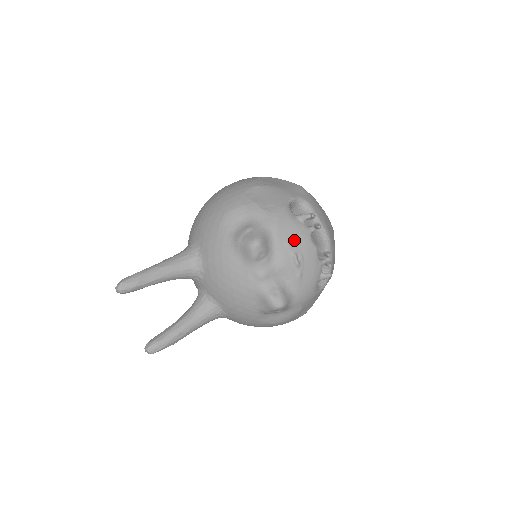
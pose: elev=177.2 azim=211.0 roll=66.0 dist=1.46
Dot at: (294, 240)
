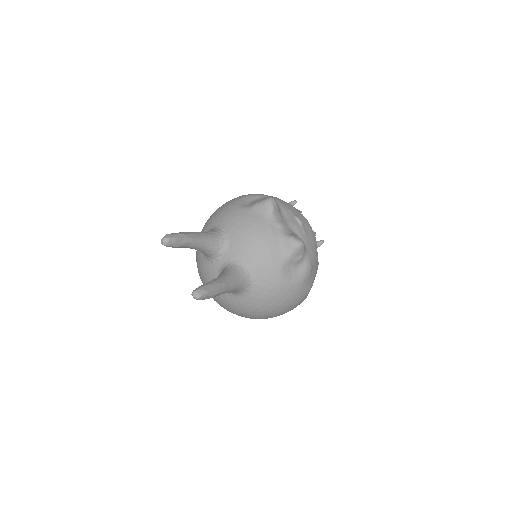
Dot at: (292, 210)
